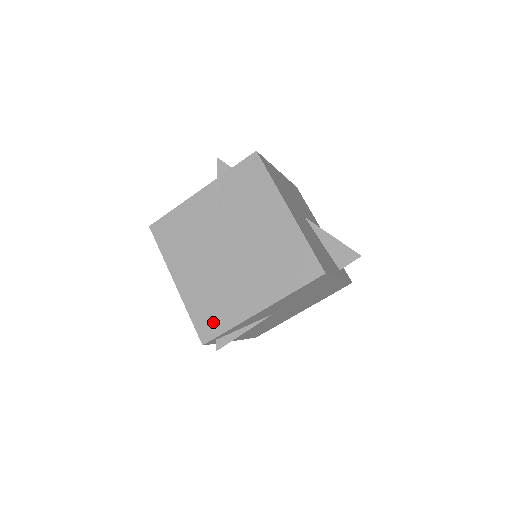
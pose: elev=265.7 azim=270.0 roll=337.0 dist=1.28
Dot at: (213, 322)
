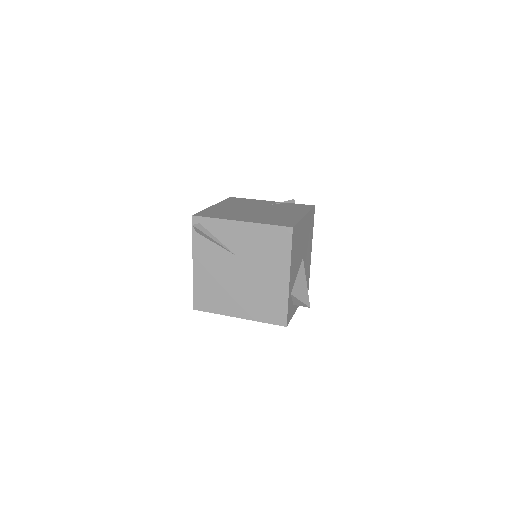
Dot at: (211, 214)
